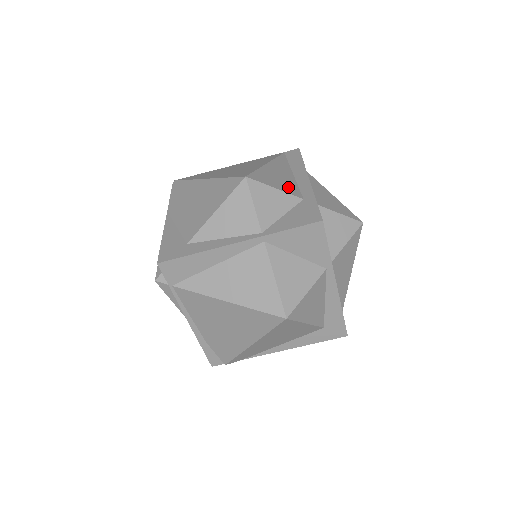
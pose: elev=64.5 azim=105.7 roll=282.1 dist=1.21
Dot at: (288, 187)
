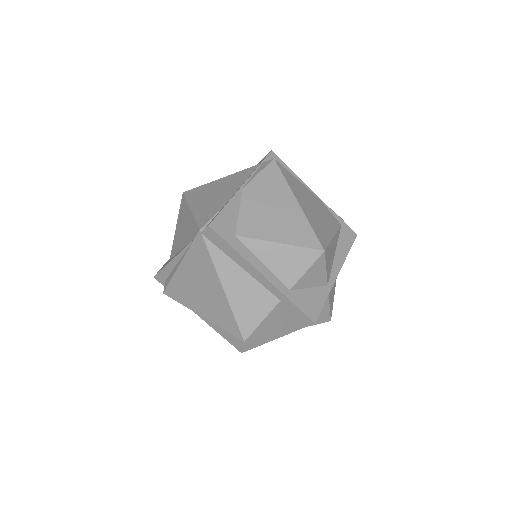
Dot at: (262, 302)
